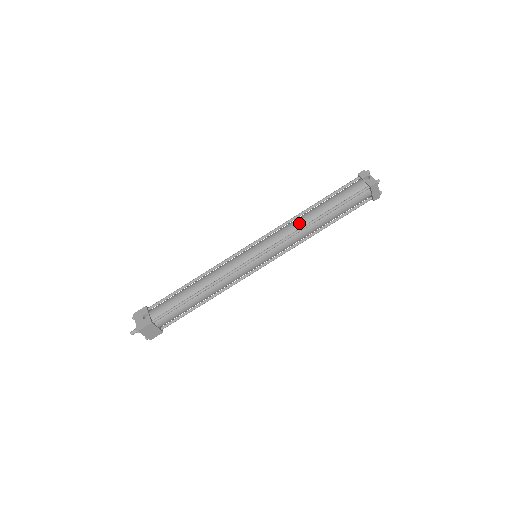
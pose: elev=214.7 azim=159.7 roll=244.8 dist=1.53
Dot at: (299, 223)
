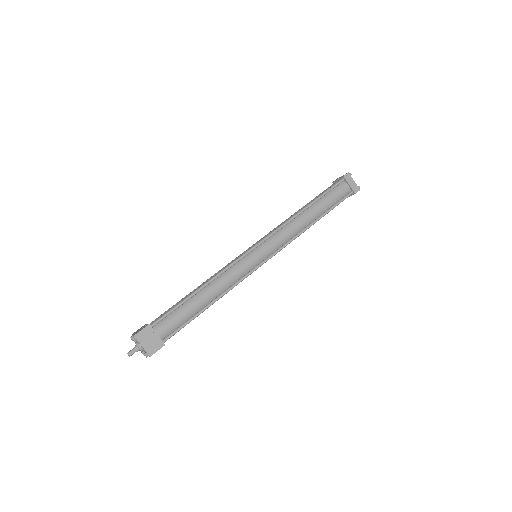
Dot at: (289, 218)
